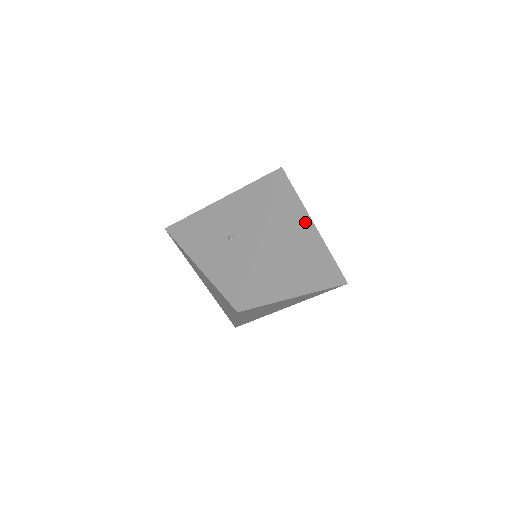
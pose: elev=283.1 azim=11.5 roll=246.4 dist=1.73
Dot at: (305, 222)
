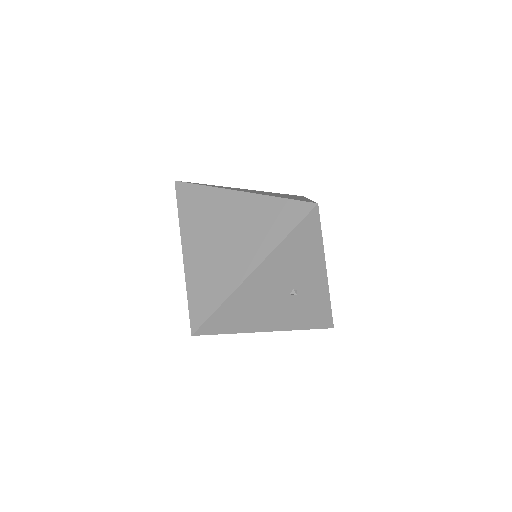
Dot at: occluded
